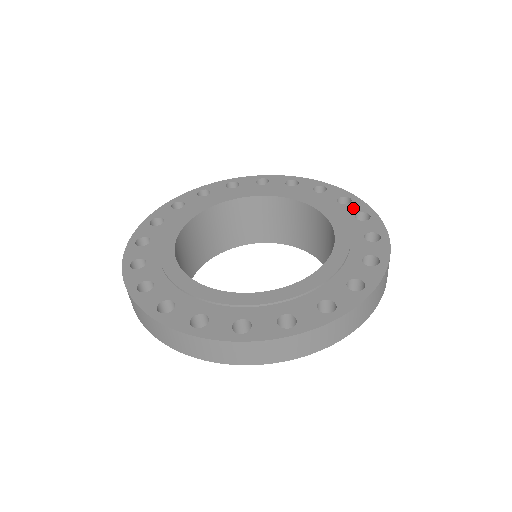
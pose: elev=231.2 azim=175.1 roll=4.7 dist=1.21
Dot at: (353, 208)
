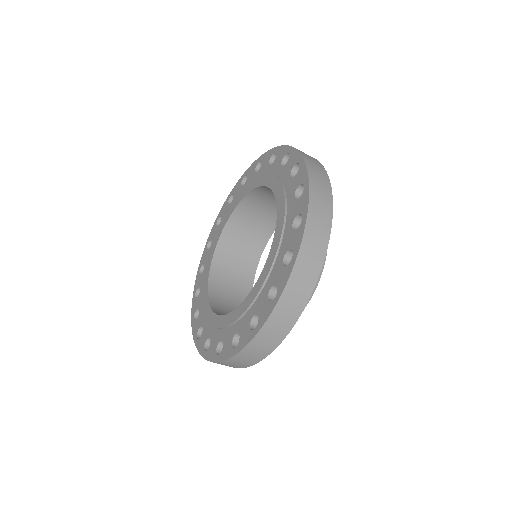
Dot at: (292, 240)
